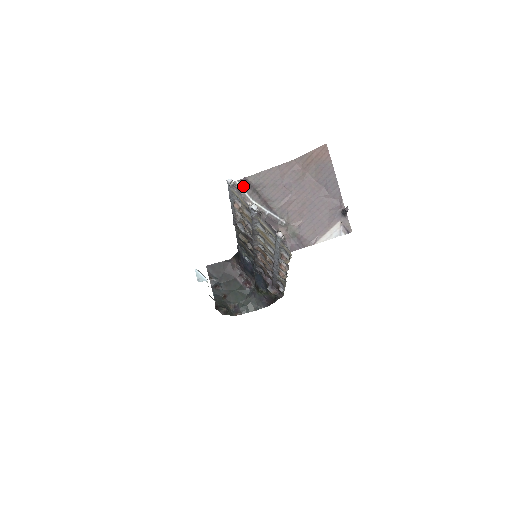
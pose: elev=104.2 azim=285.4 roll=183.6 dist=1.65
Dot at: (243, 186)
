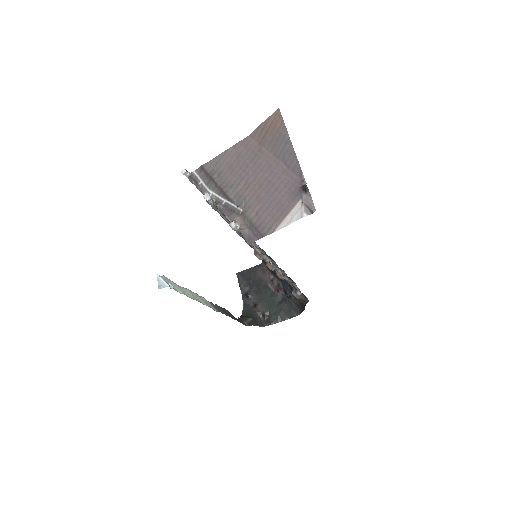
Dot at: (200, 176)
